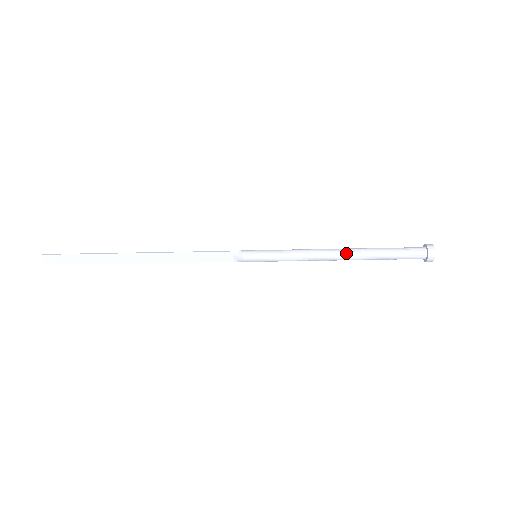
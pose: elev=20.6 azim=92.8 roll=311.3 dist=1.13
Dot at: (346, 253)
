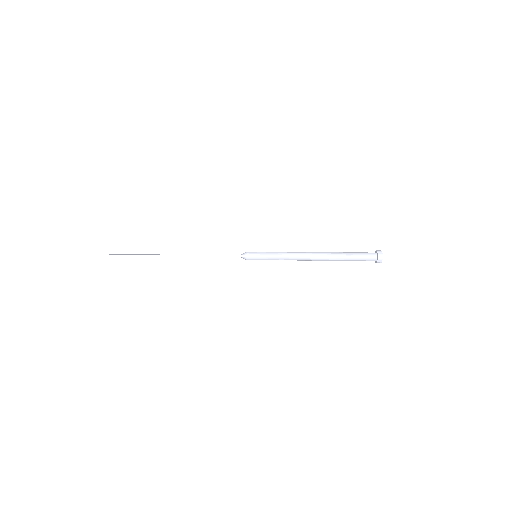
Dot at: (320, 260)
